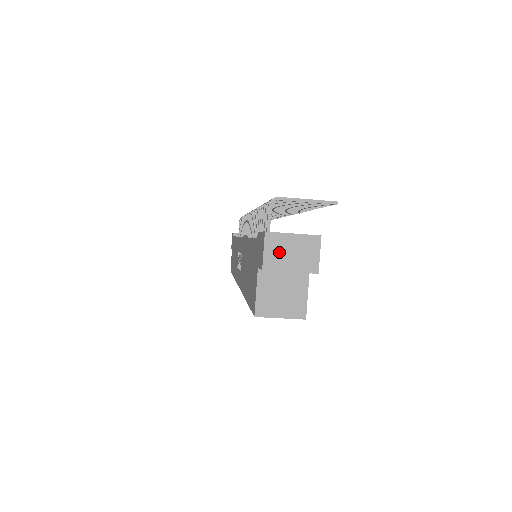
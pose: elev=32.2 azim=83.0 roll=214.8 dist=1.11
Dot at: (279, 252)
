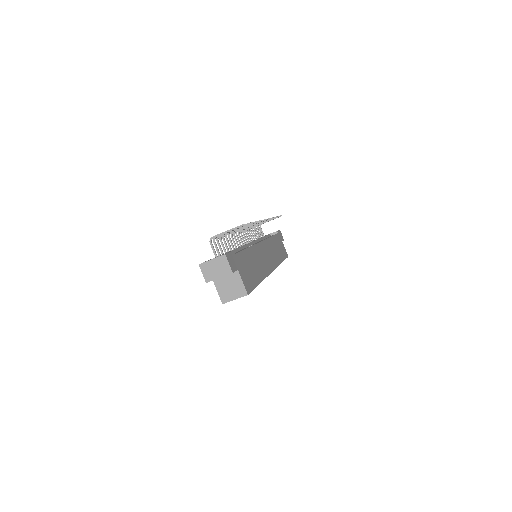
Dot at: (210, 271)
